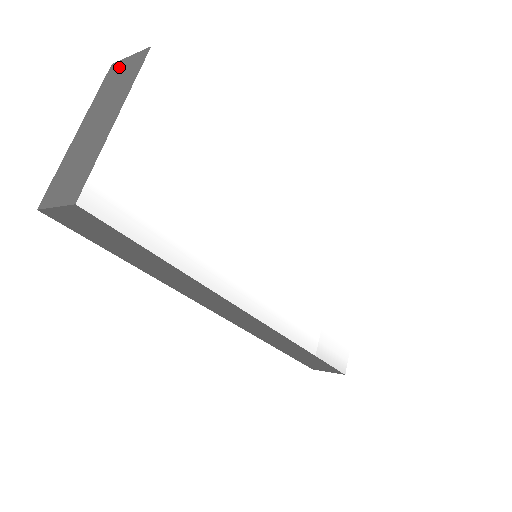
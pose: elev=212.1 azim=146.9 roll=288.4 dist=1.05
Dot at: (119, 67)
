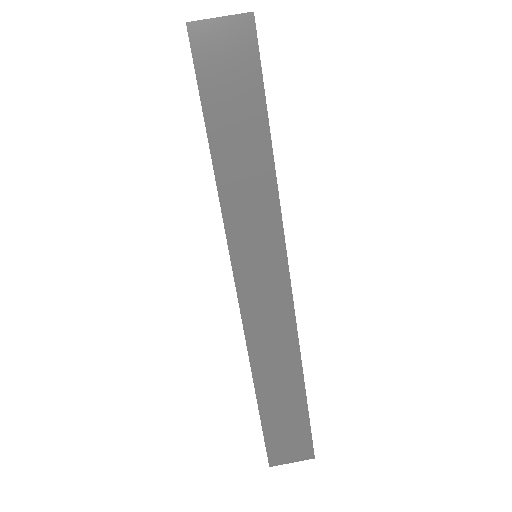
Dot at: occluded
